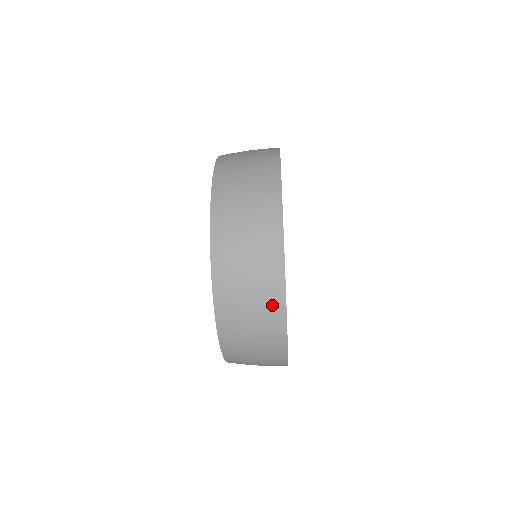
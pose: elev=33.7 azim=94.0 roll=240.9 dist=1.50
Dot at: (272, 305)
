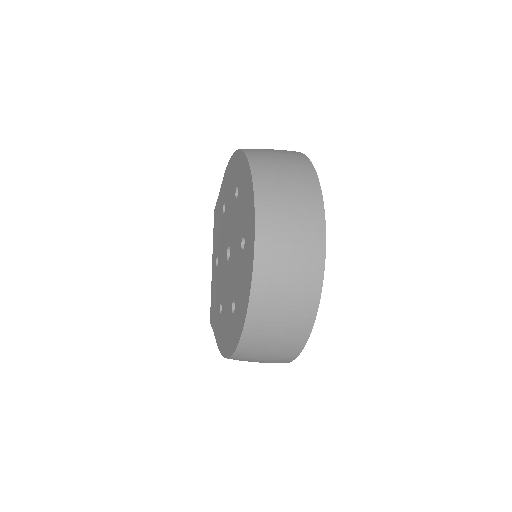
Dot at: (313, 223)
